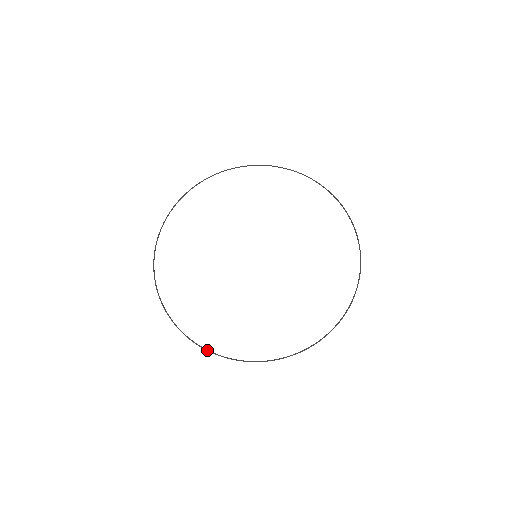
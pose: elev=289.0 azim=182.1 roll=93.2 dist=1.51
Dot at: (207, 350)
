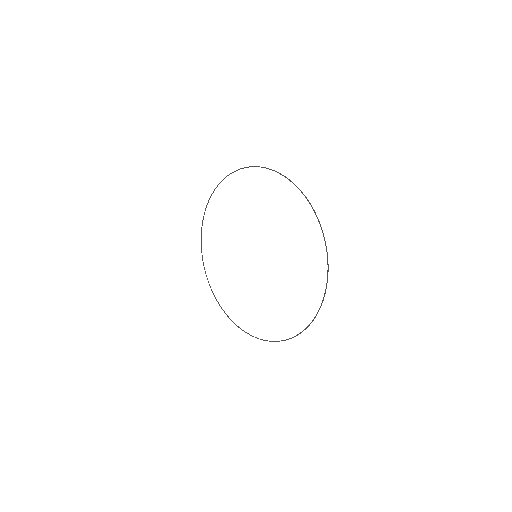
Dot at: occluded
